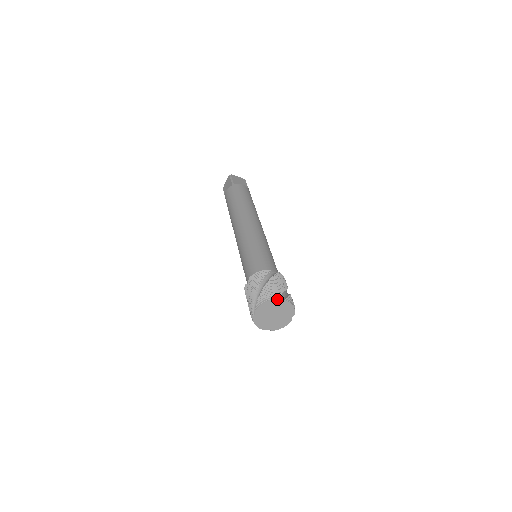
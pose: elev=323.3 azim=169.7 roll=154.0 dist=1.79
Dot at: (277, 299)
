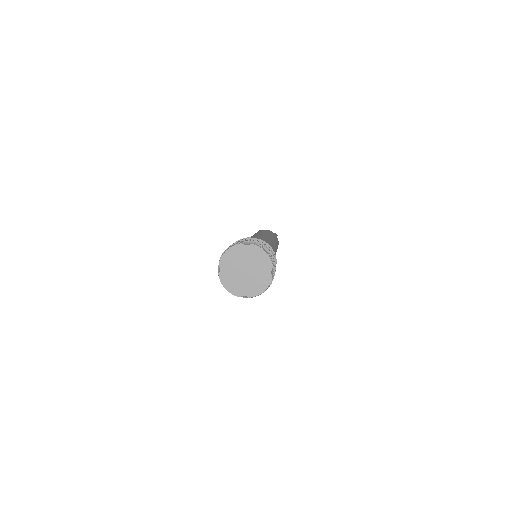
Dot at: (242, 243)
